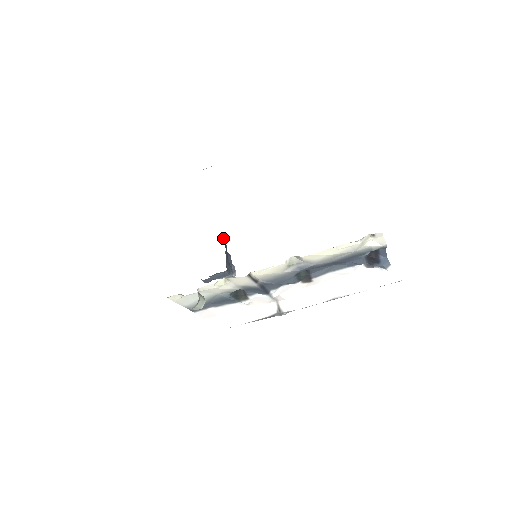
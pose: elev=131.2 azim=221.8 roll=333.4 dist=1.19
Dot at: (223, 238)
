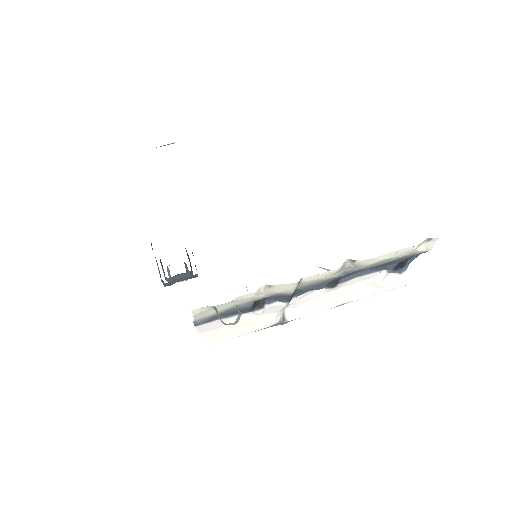
Dot at: occluded
